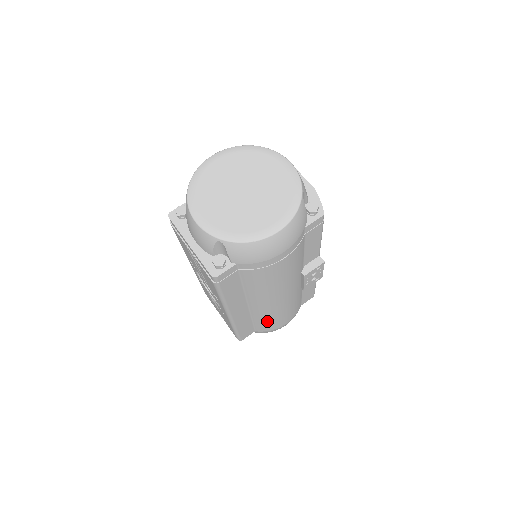
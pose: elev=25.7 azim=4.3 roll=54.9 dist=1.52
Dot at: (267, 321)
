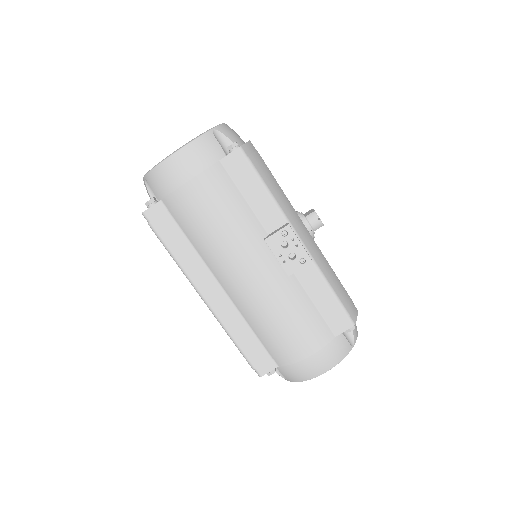
Dot at: (269, 333)
